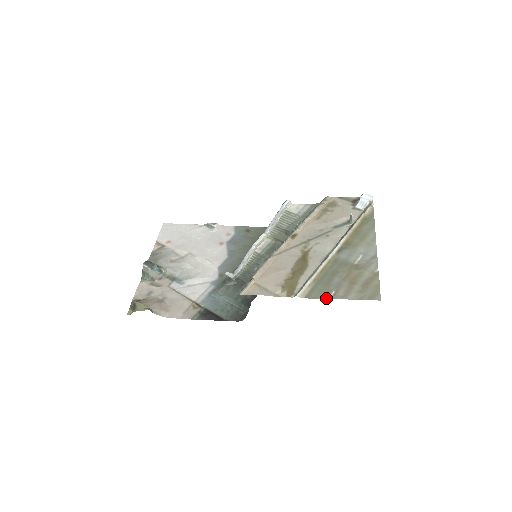
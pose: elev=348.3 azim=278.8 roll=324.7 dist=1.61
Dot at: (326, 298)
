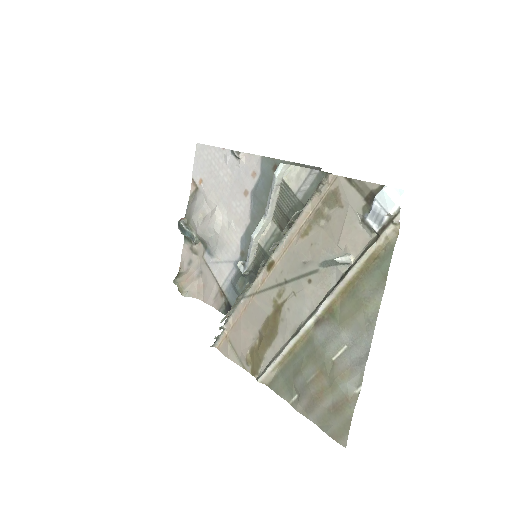
Dot at: (287, 400)
